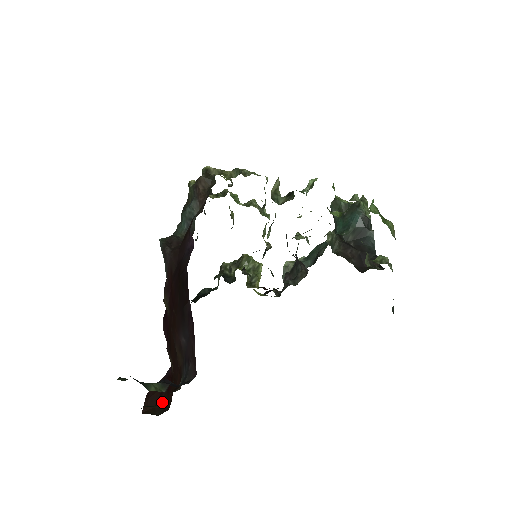
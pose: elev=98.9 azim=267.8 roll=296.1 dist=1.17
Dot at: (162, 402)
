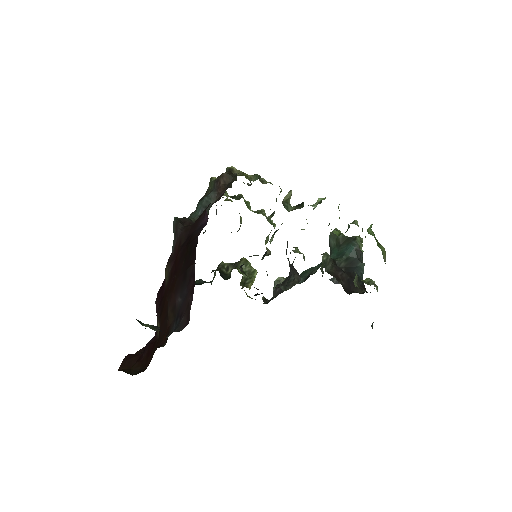
Dot at: (139, 365)
